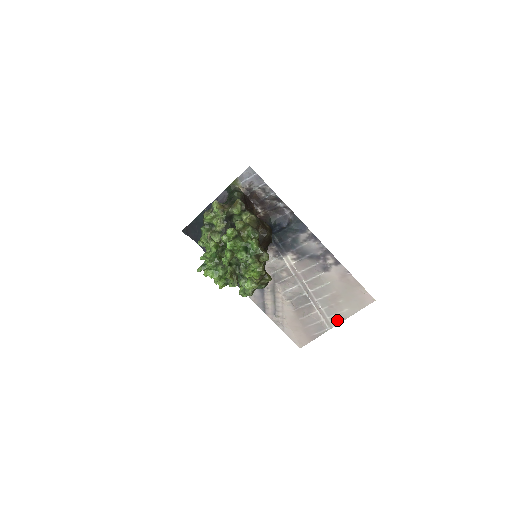
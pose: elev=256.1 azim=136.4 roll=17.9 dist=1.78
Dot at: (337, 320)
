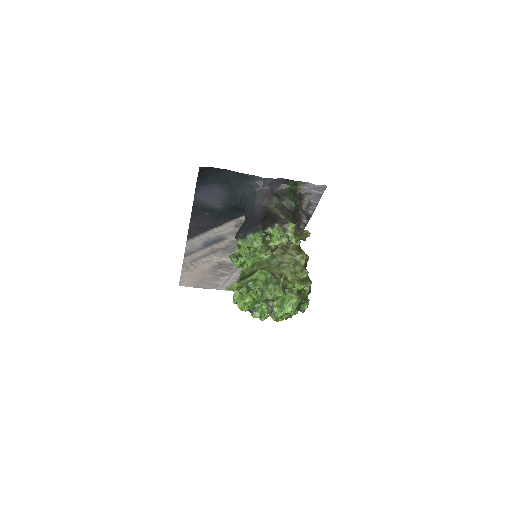
Dot at: occluded
